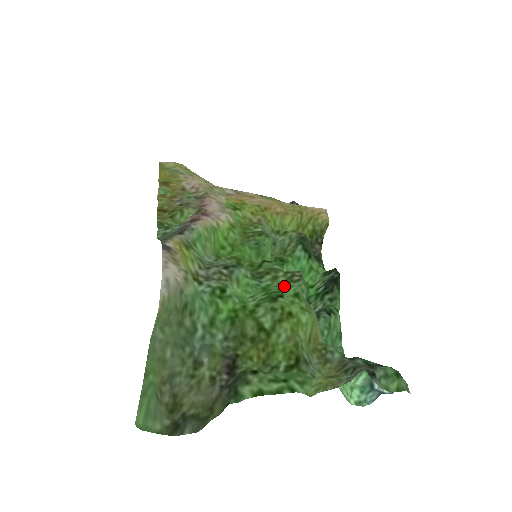
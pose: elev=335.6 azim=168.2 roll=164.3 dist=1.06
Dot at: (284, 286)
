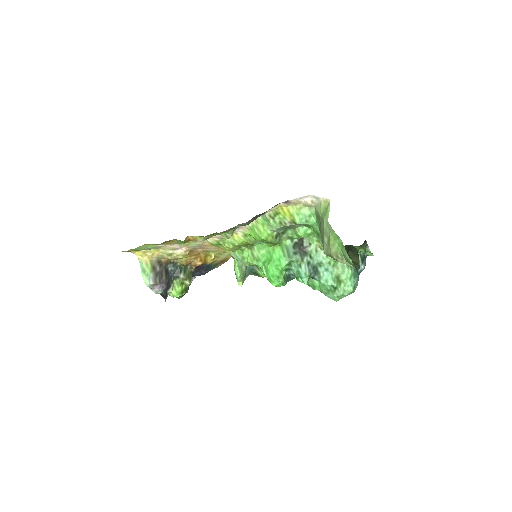
Dot at: occluded
